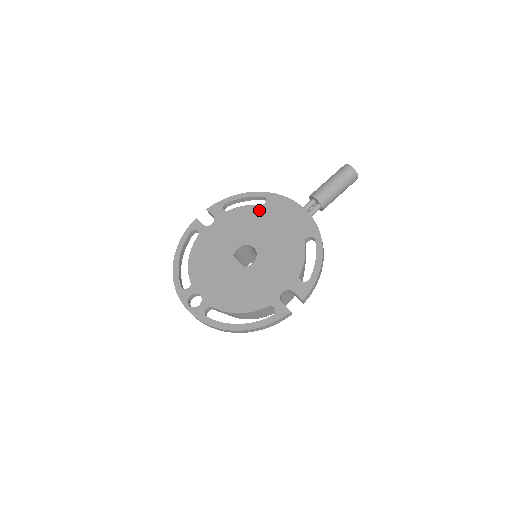
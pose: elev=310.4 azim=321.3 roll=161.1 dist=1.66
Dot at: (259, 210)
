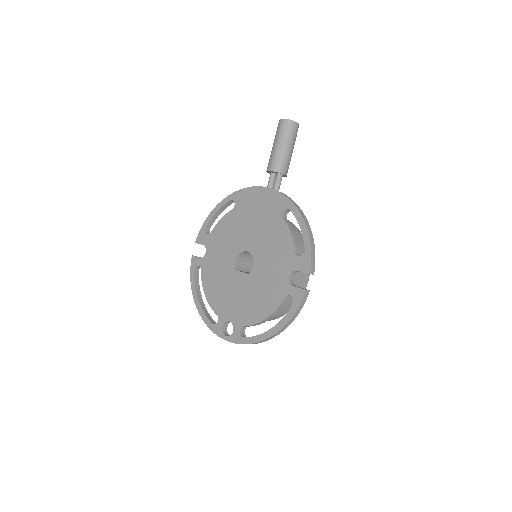
Dot at: (233, 215)
